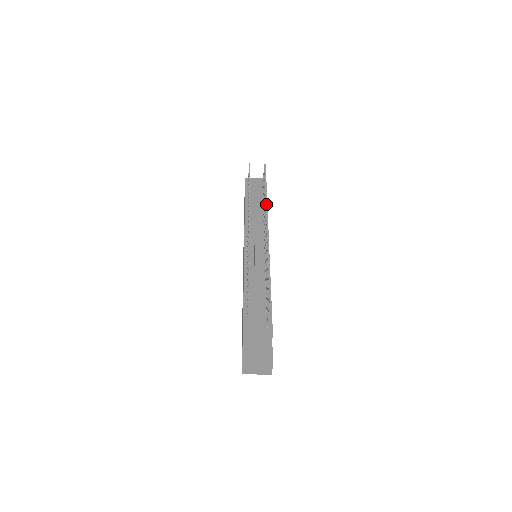
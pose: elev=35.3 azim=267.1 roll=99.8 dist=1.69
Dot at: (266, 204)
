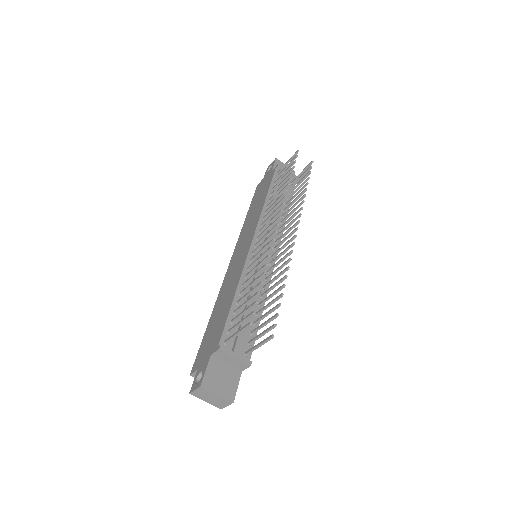
Dot at: (301, 209)
